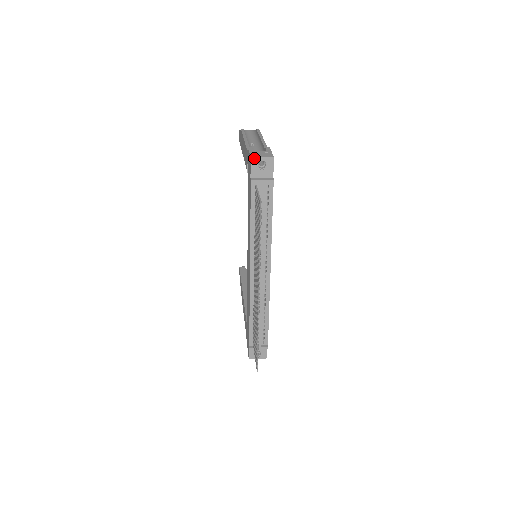
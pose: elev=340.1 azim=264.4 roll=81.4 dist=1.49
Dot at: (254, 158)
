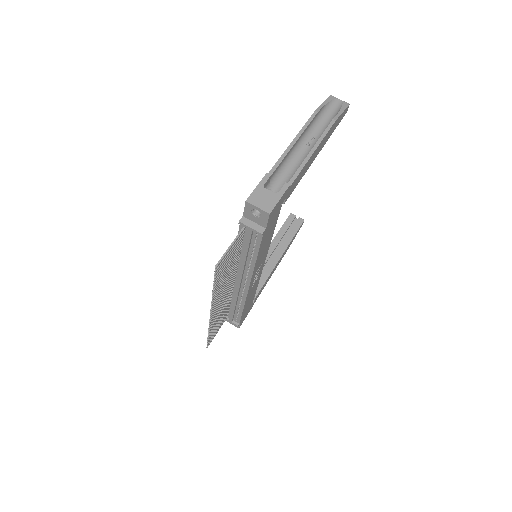
Dot at: (249, 203)
